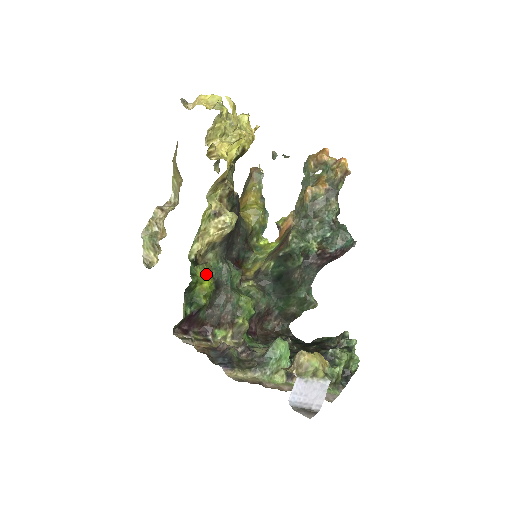
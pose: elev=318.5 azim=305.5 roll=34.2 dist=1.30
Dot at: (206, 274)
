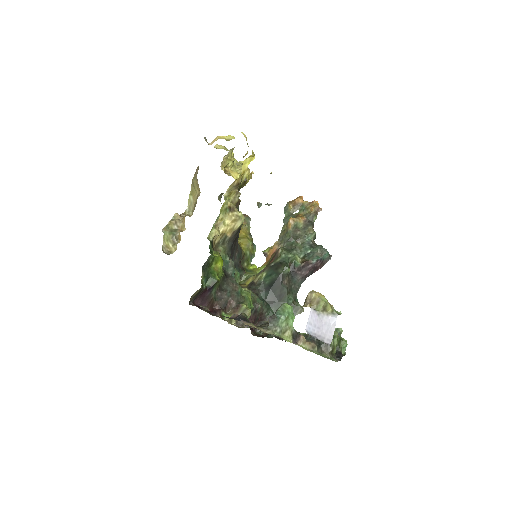
Dot at: (220, 256)
